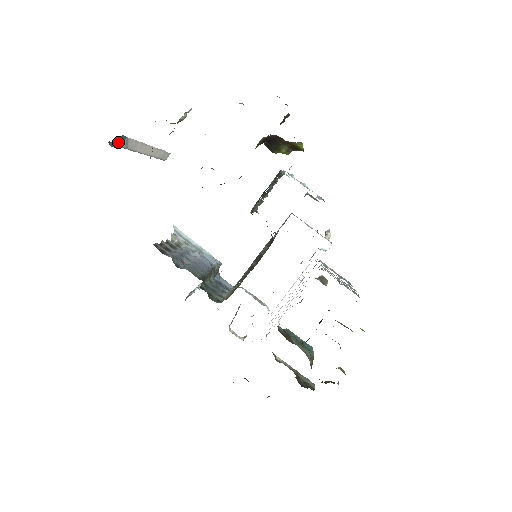
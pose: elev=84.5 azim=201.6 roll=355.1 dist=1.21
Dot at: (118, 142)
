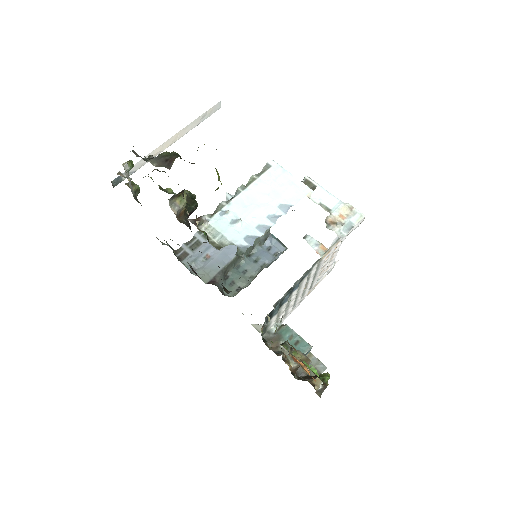
Dot at: (115, 184)
